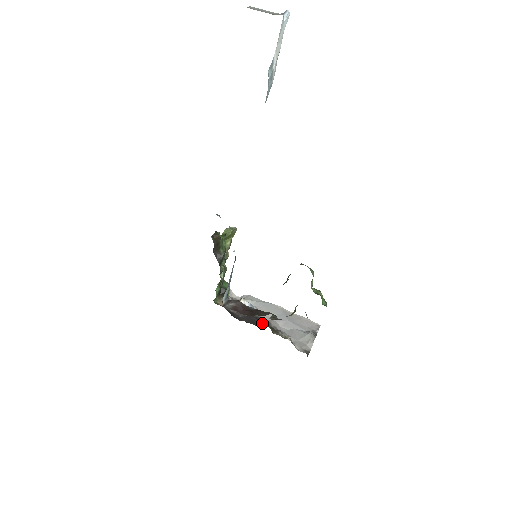
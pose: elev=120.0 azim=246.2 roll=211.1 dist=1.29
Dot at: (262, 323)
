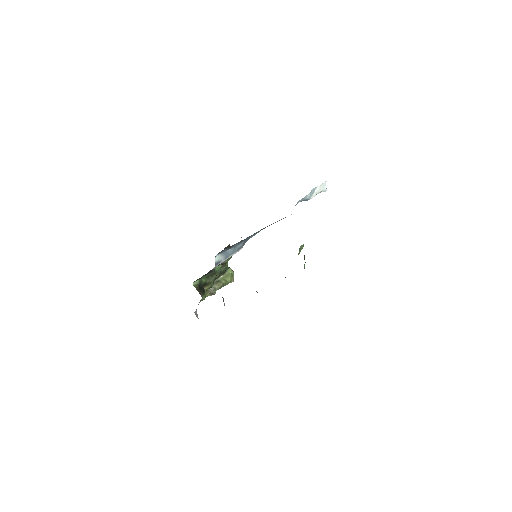
Dot at: occluded
